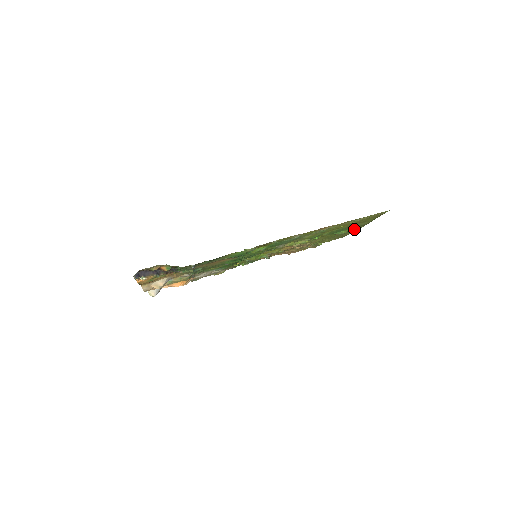
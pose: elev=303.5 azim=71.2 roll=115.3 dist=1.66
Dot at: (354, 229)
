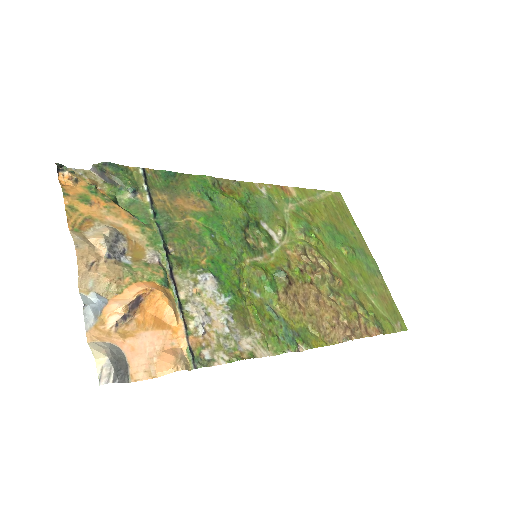
Dot at: (362, 254)
